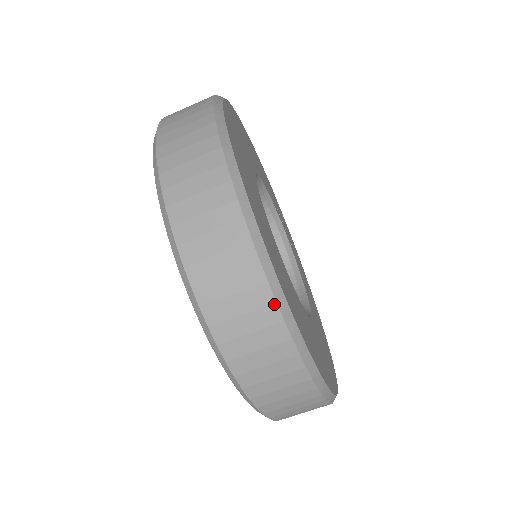
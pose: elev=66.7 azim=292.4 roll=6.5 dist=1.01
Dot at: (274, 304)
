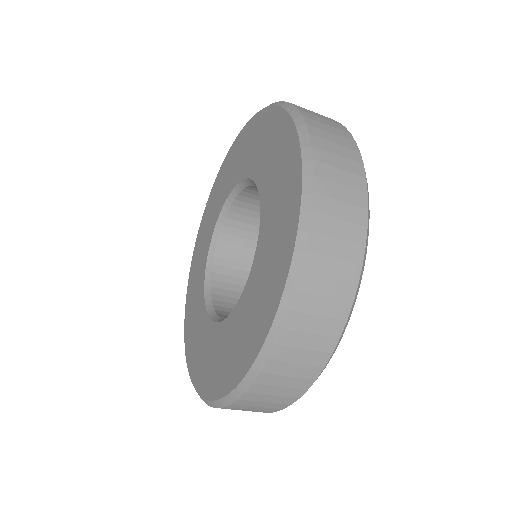
Dot at: (314, 380)
